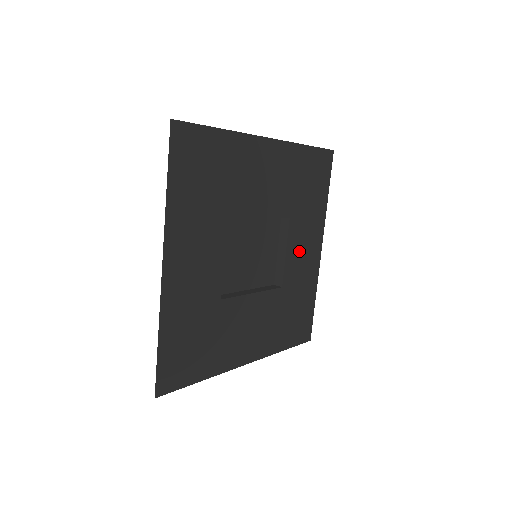
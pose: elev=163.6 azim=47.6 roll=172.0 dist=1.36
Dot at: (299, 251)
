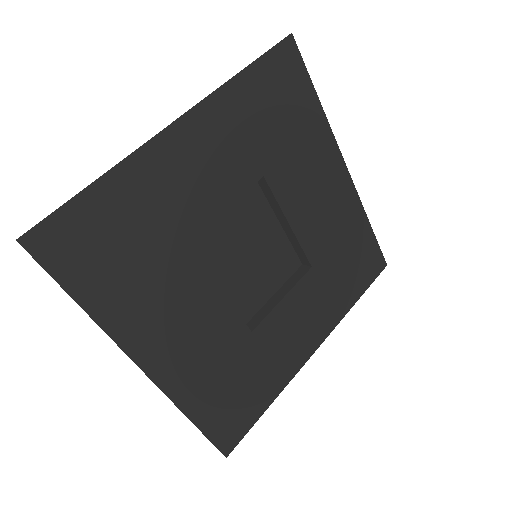
Dot at: (295, 317)
